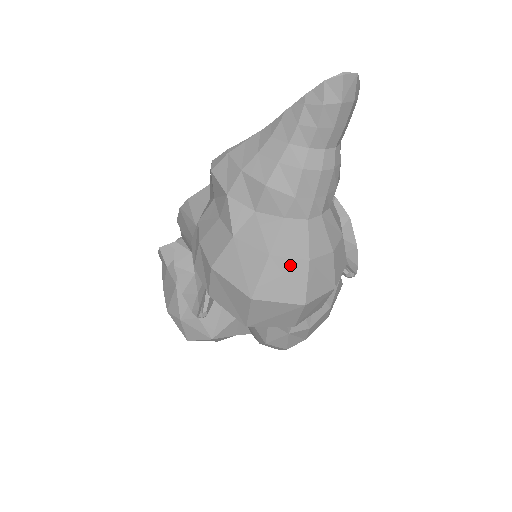
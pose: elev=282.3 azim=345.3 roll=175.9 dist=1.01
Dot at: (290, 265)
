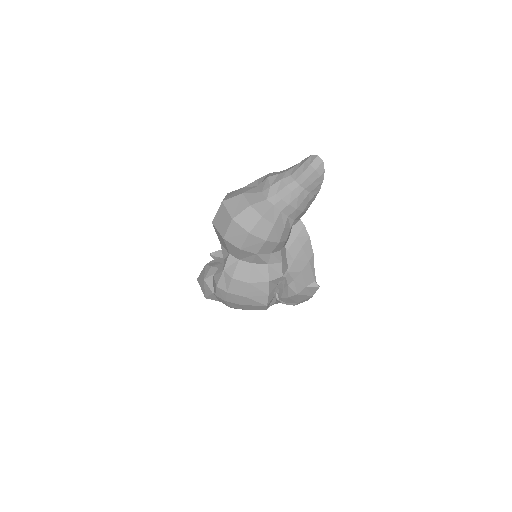
Dot at: (244, 202)
